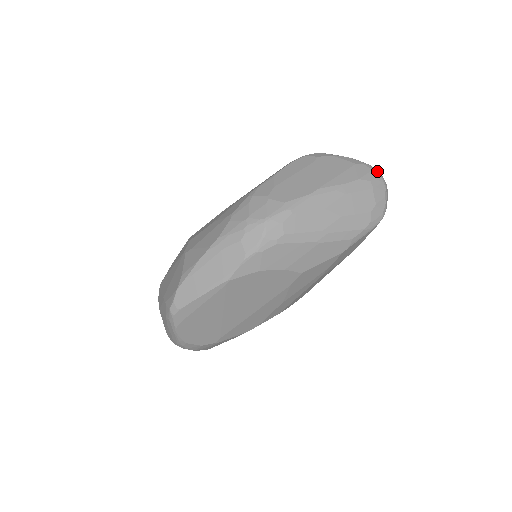
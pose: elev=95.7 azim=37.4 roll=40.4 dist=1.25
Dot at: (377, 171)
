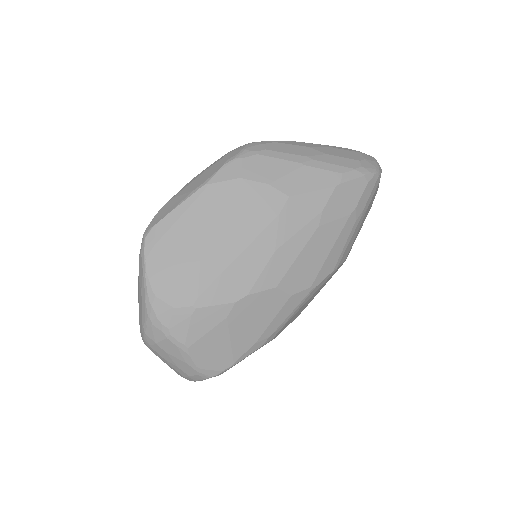
Dot at: occluded
